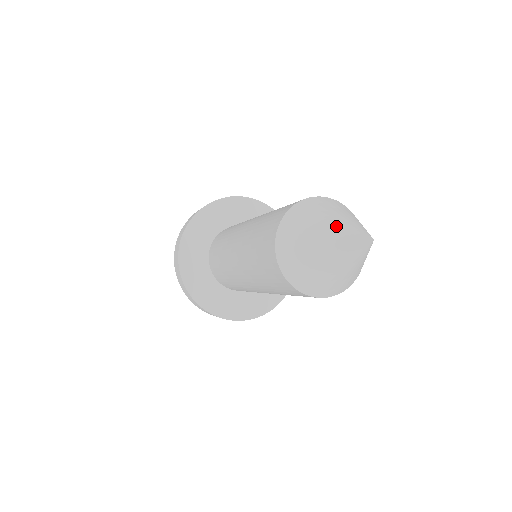
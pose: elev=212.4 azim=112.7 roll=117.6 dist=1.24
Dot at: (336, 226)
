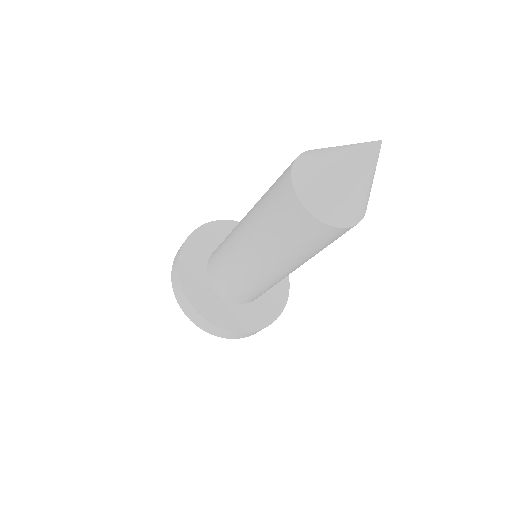
Dot at: (347, 145)
